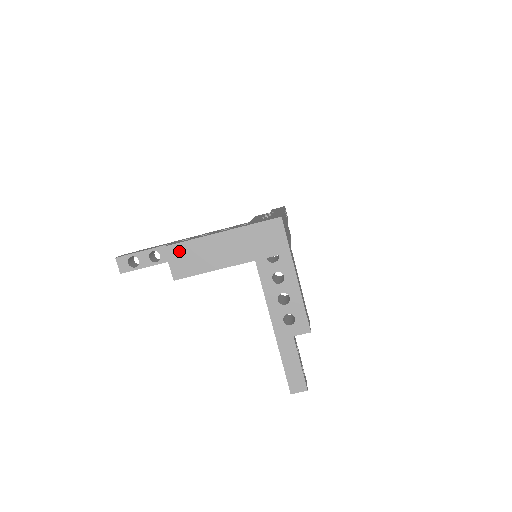
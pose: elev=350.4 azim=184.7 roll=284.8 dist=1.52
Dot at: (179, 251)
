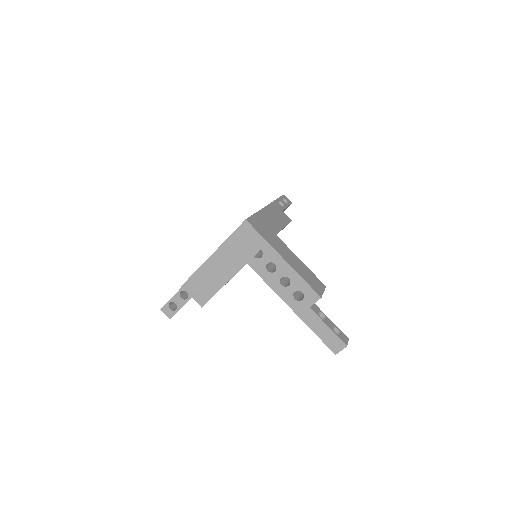
Dot at: (193, 284)
